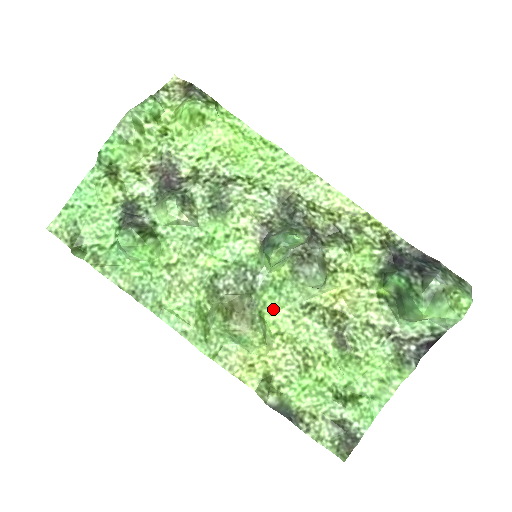
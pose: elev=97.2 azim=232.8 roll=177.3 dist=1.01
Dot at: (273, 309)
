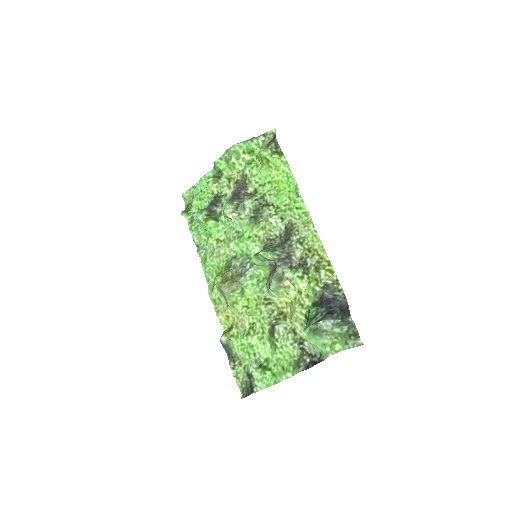
Dot at: (250, 291)
